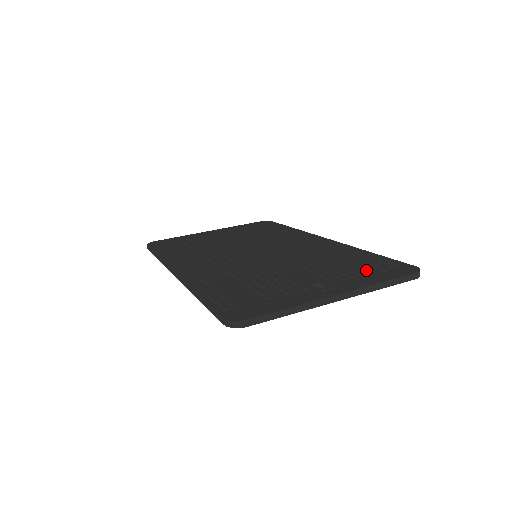
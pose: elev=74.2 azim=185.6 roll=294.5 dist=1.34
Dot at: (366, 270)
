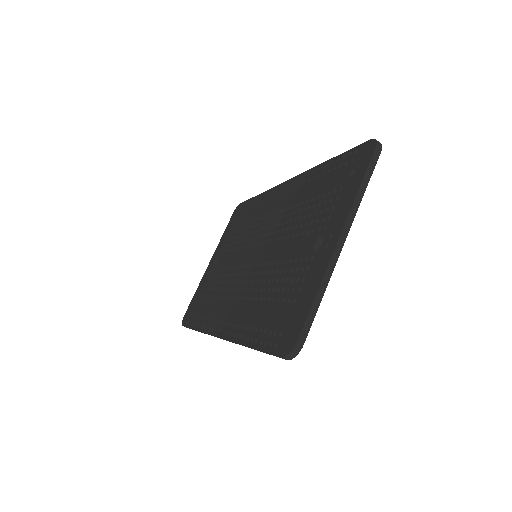
Dot at: (338, 187)
